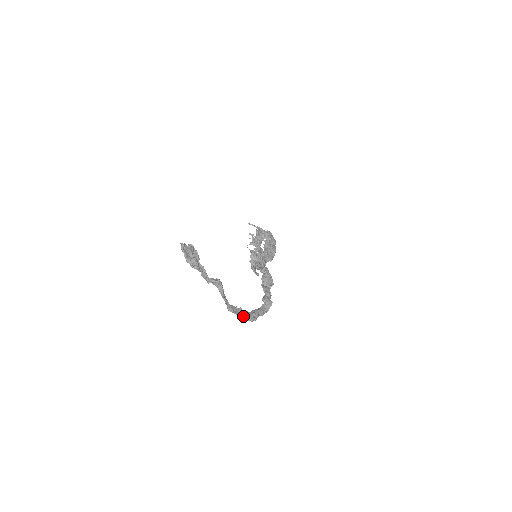
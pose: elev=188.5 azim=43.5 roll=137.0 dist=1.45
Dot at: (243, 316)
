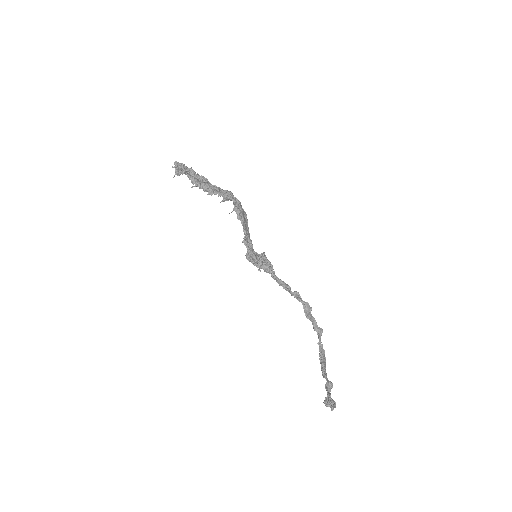
Dot at: (325, 367)
